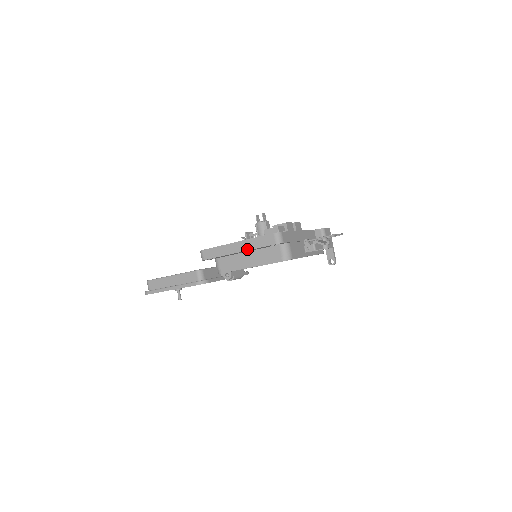
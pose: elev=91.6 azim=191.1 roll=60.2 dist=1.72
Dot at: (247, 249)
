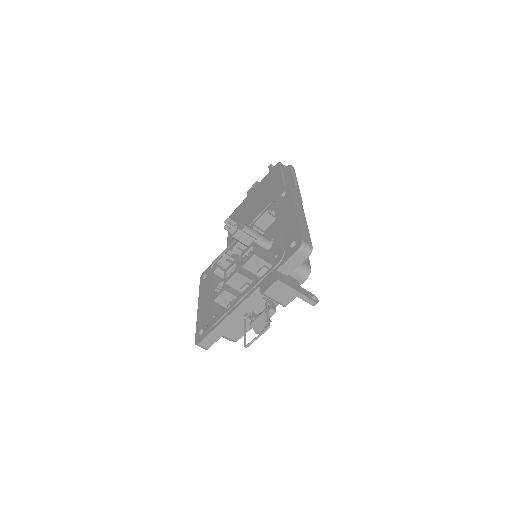
Dot at: occluded
